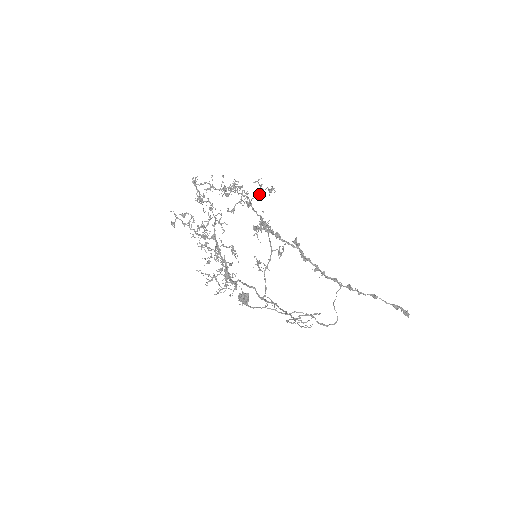
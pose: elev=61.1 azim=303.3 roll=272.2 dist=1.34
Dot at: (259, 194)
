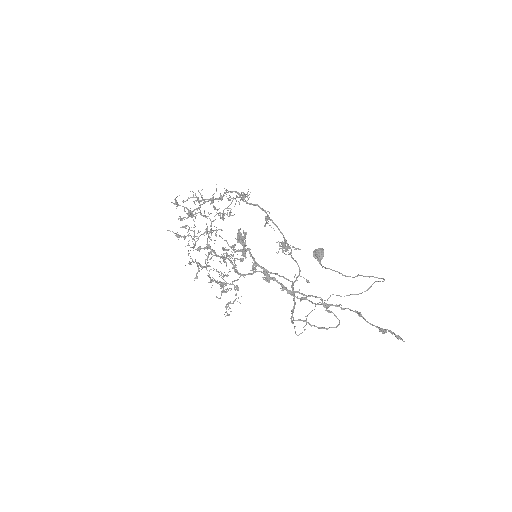
Dot at: (244, 196)
